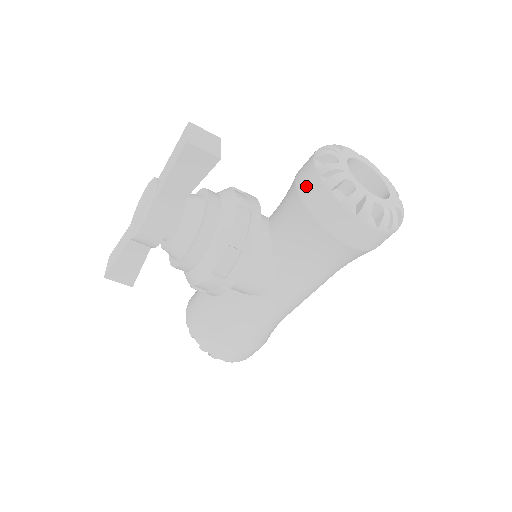
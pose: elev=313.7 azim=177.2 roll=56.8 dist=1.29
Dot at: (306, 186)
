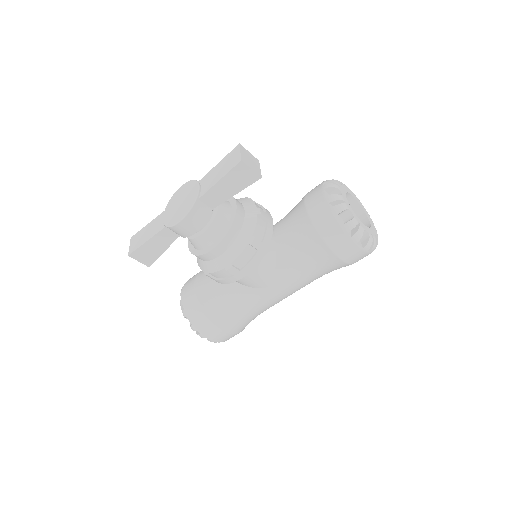
Dot at: (315, 208)
